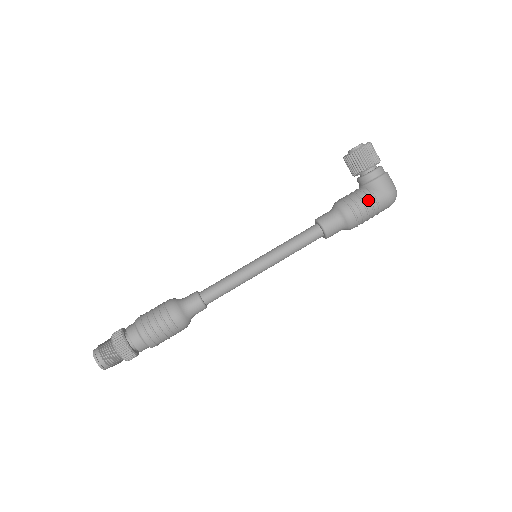
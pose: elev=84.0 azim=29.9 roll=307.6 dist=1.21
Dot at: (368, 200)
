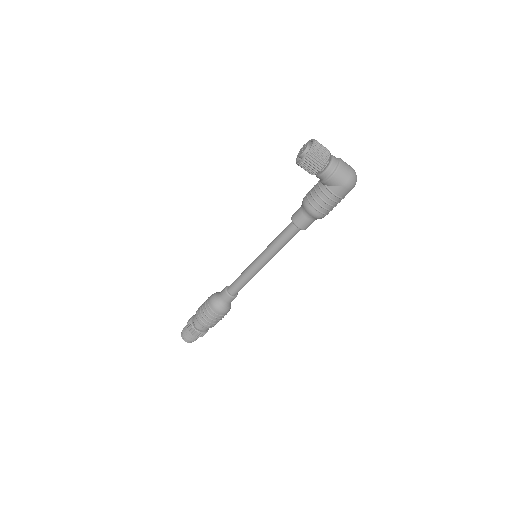
Dot at: (327, 198)
